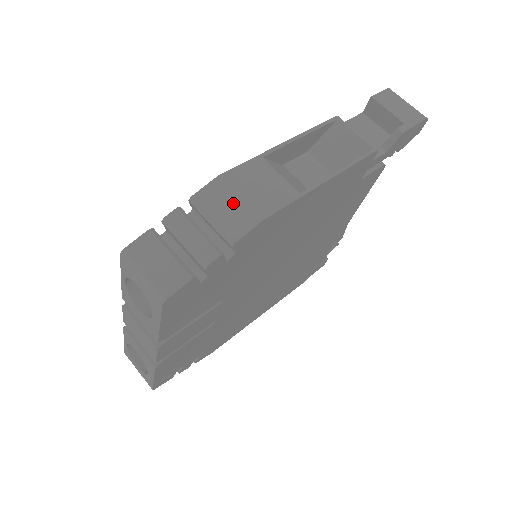
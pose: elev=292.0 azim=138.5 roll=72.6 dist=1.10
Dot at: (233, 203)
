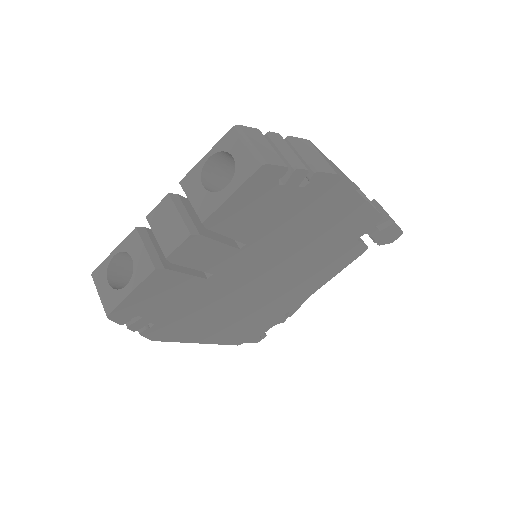
Dot at: (318, 155)
